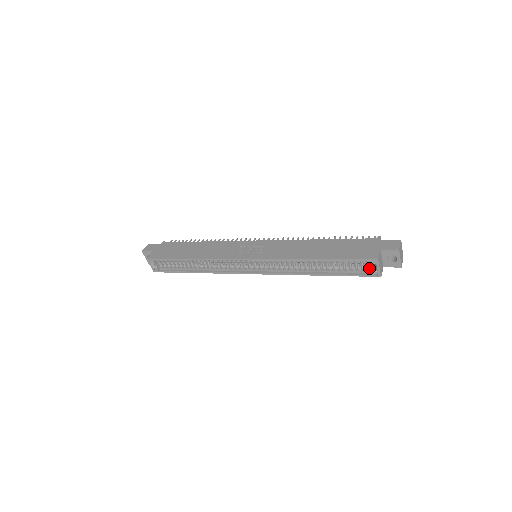
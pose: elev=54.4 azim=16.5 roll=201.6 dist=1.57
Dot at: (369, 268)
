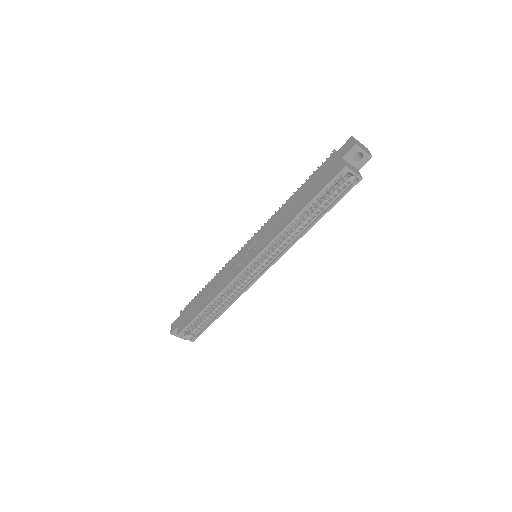
Dot at: (347, 181)
